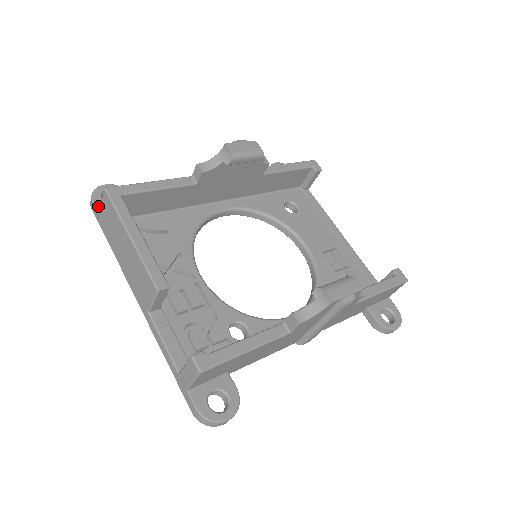
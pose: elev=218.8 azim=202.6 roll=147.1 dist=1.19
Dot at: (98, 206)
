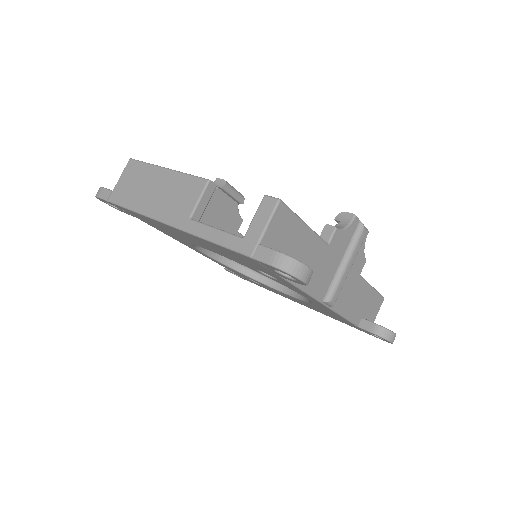
Dot at: (109, 190)
